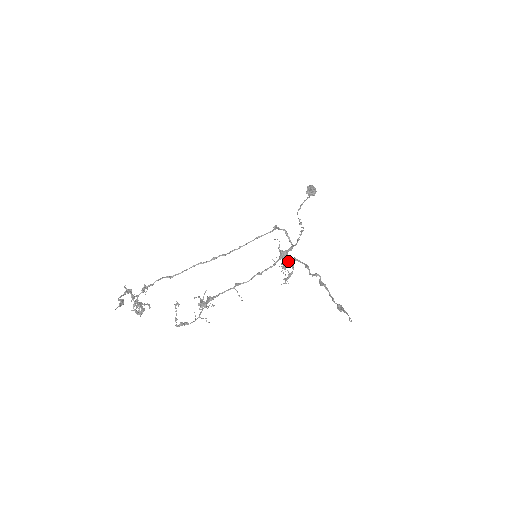
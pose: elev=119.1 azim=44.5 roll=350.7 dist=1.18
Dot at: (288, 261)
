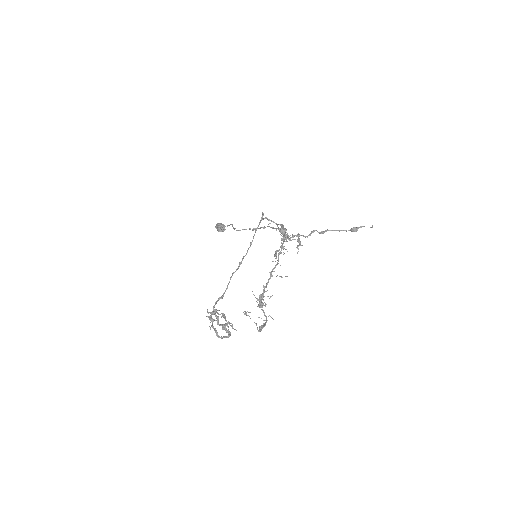
Dot at: (286, 237)
